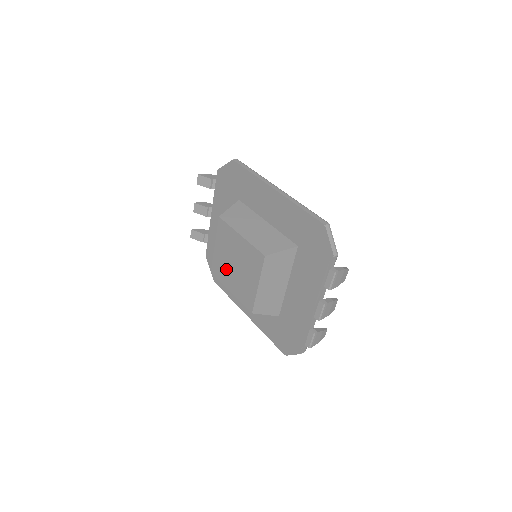
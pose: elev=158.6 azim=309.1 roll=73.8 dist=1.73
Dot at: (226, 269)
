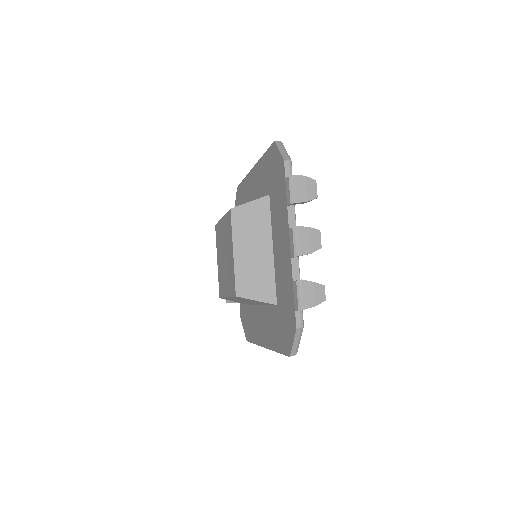
Dot at: (222, 274)
